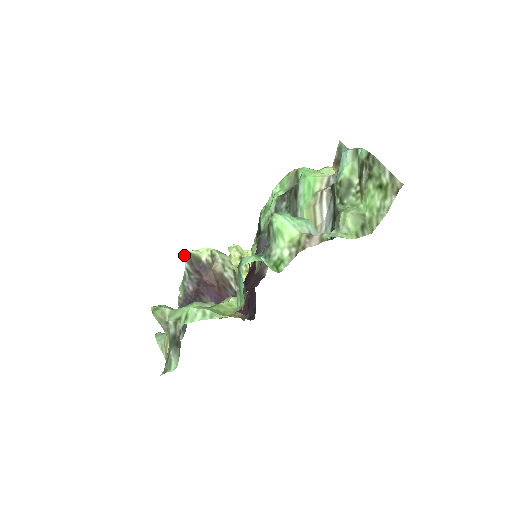
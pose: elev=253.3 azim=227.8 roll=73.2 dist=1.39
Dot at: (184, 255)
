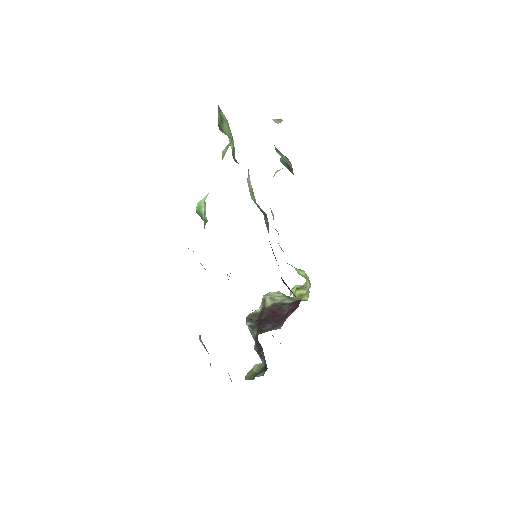
Dot at: occluded
